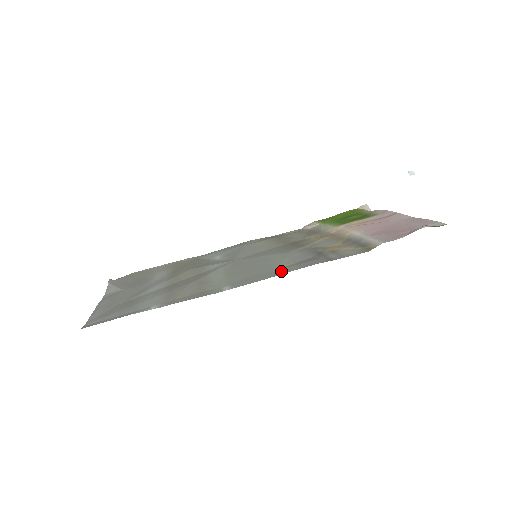
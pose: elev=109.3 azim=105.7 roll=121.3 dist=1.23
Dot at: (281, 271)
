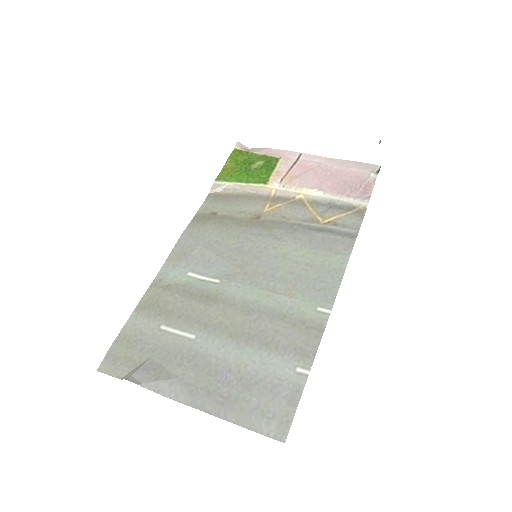
Dot at: (336, 267)
